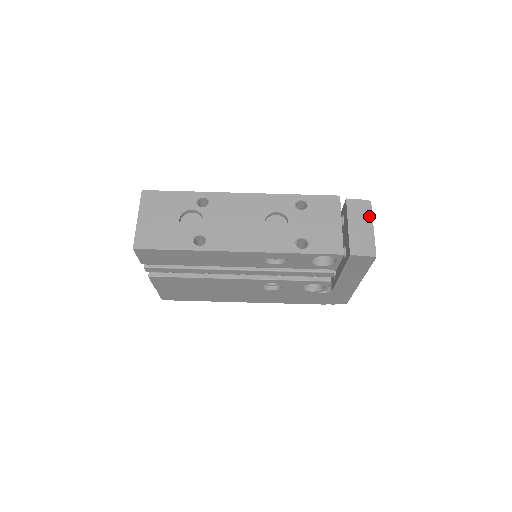
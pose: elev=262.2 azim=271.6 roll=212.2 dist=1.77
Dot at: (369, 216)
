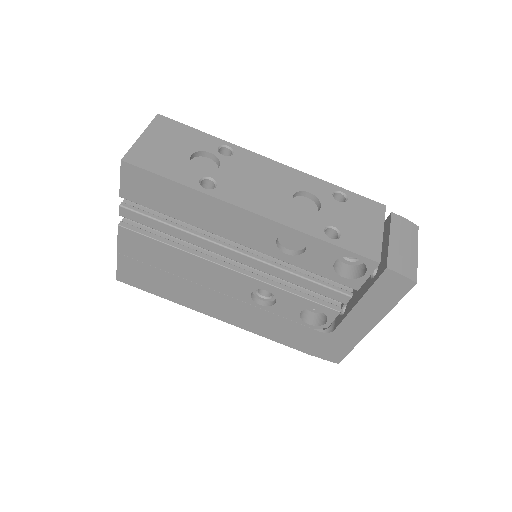
Dot at: (414, 239)
